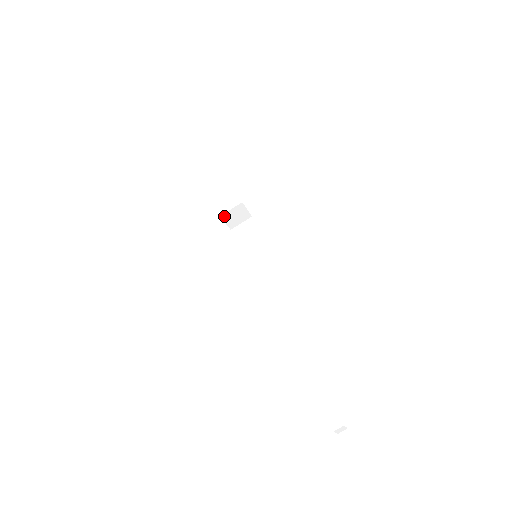
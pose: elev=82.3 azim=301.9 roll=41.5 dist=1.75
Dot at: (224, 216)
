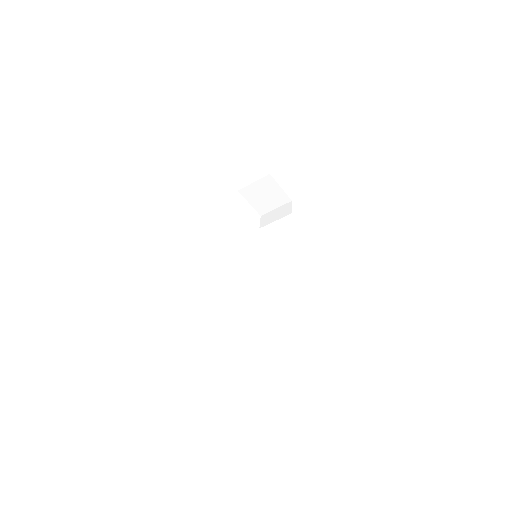
Dot at: (245, 192)
